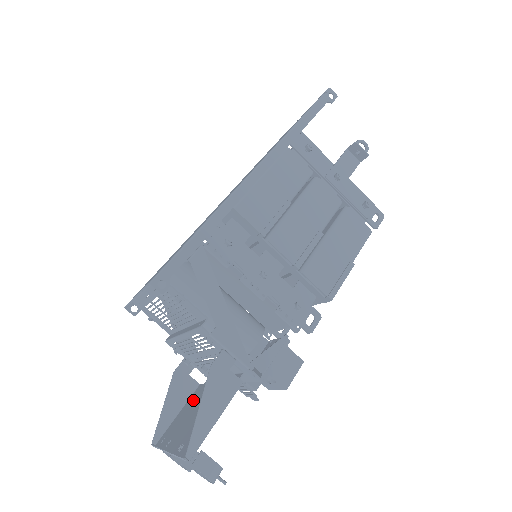
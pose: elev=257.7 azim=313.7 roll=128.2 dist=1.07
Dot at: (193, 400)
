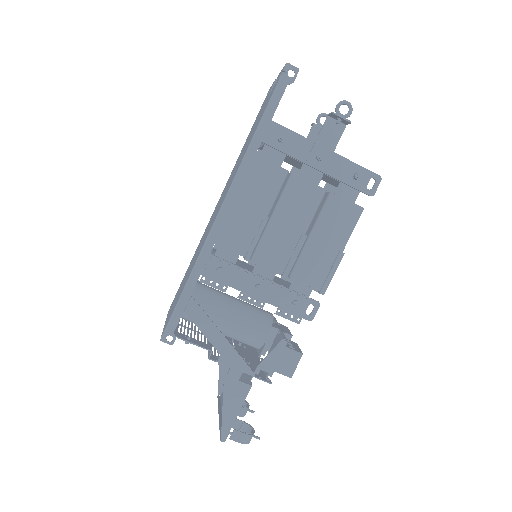
Dot at: occluded
